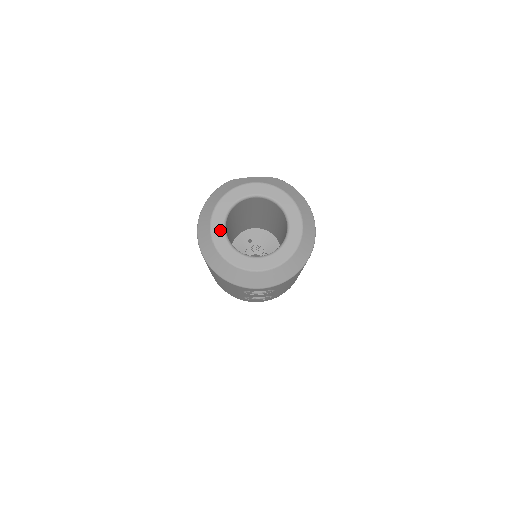
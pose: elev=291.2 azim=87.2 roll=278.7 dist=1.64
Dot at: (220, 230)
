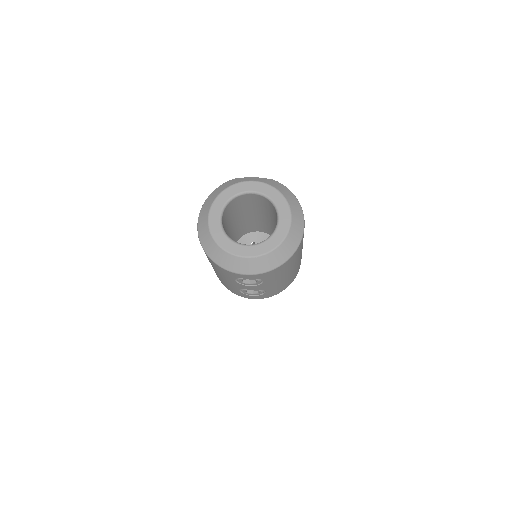
Dot at: (217, 219)
